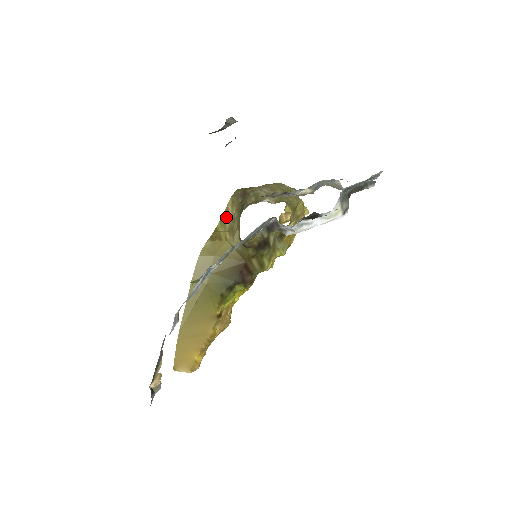
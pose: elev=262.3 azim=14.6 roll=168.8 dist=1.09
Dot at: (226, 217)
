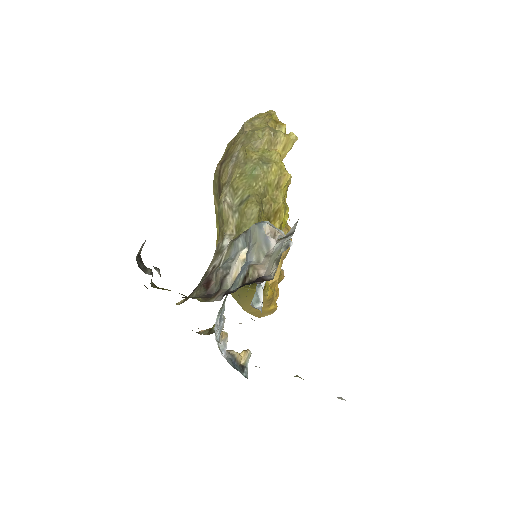
Dot at: occluded
